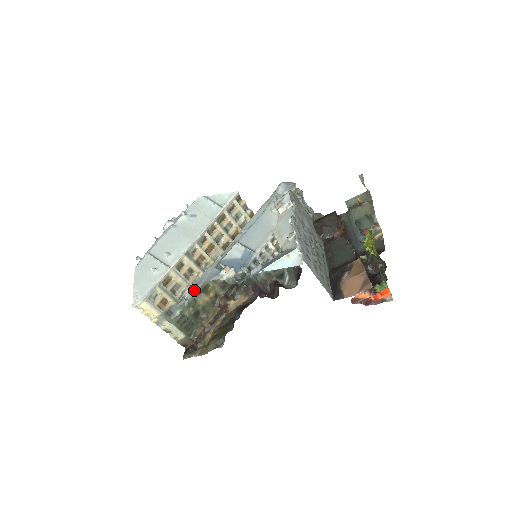
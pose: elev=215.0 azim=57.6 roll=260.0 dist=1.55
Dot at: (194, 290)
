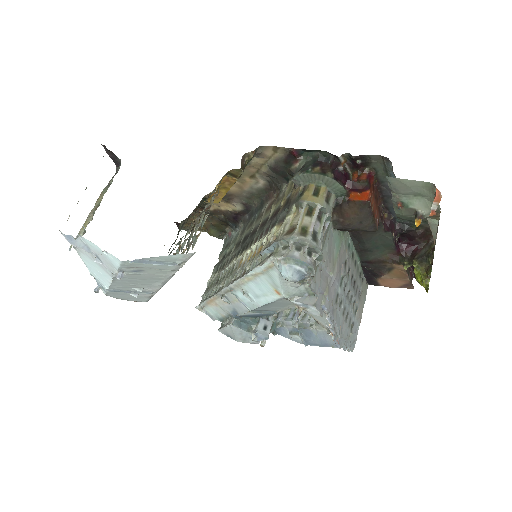
Dot at: (215, 314)
